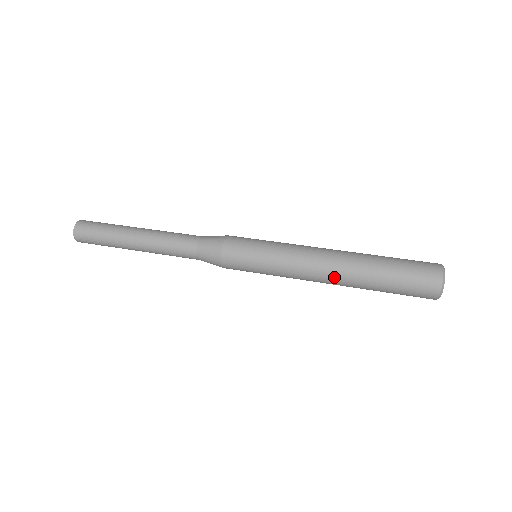
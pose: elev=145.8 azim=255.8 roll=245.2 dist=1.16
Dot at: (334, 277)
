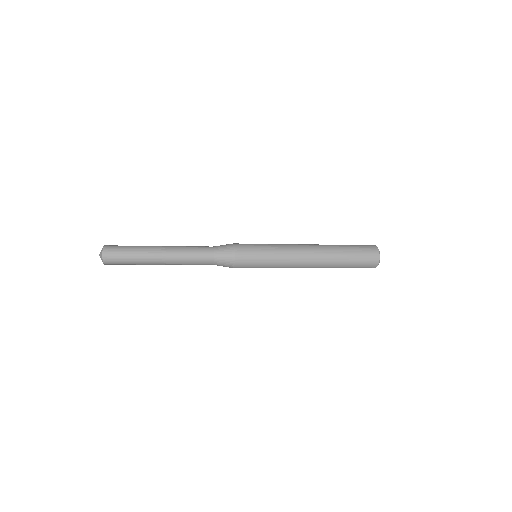
Dot at: (315, 262)
